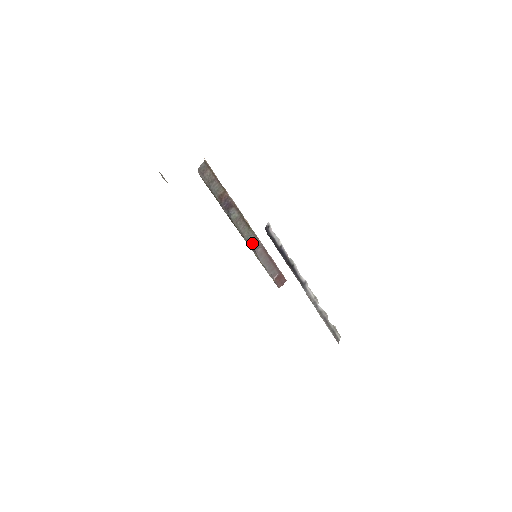
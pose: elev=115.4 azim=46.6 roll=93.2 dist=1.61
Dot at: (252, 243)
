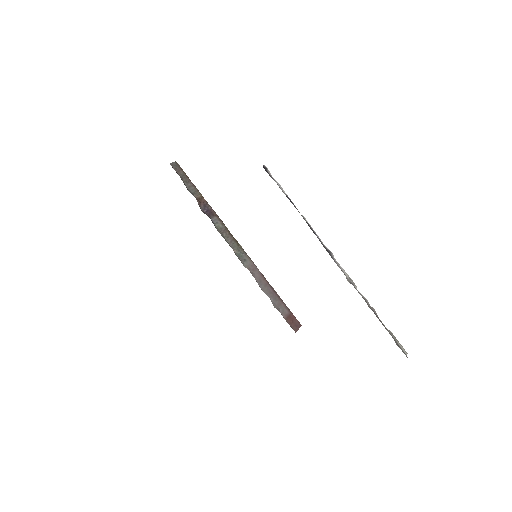
Dot at: (246, 264)
